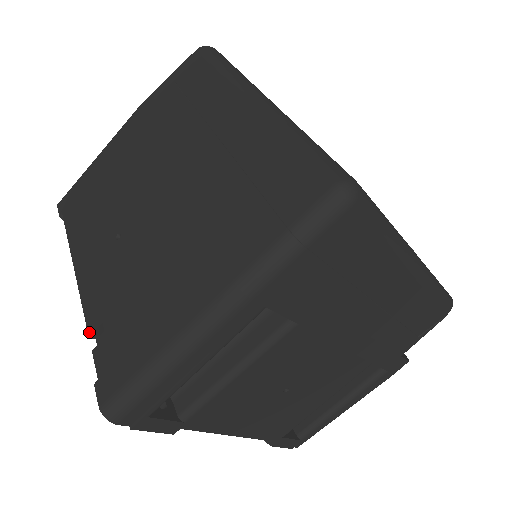
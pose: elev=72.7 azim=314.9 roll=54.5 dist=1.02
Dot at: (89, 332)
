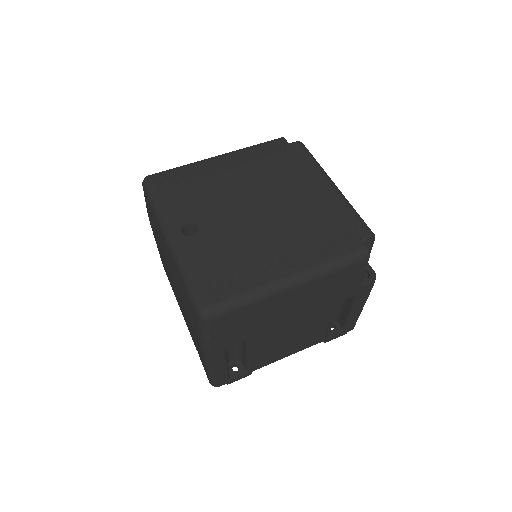
Dot at: occluded
